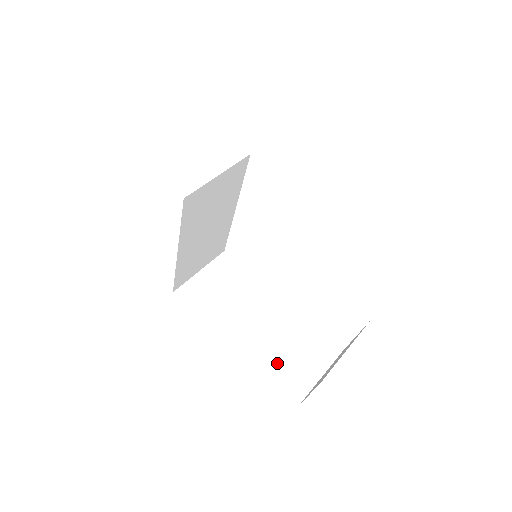
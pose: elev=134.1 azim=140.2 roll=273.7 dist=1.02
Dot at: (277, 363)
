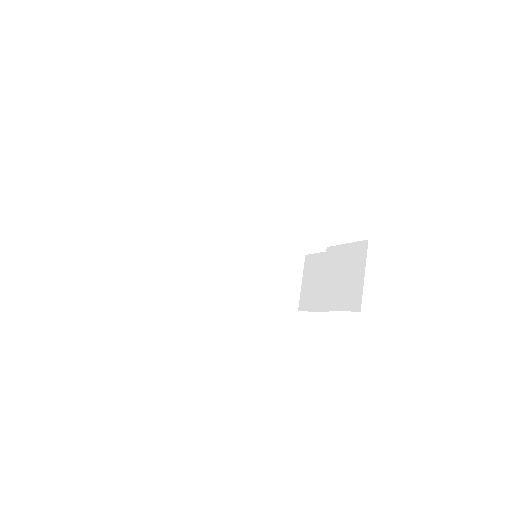
Dot at: (274, 292)
